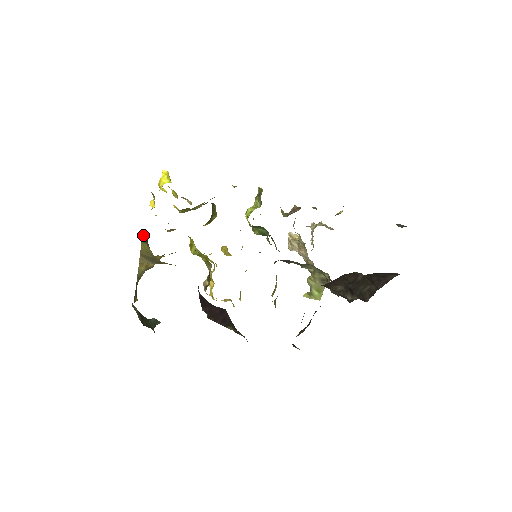
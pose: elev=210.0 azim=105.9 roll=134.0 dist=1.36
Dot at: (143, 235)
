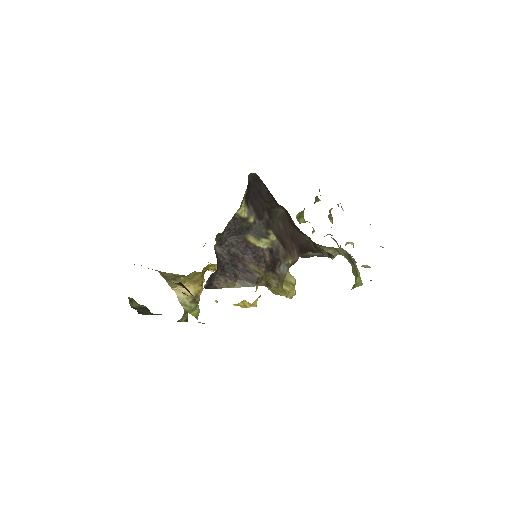
Dot at: occluded
